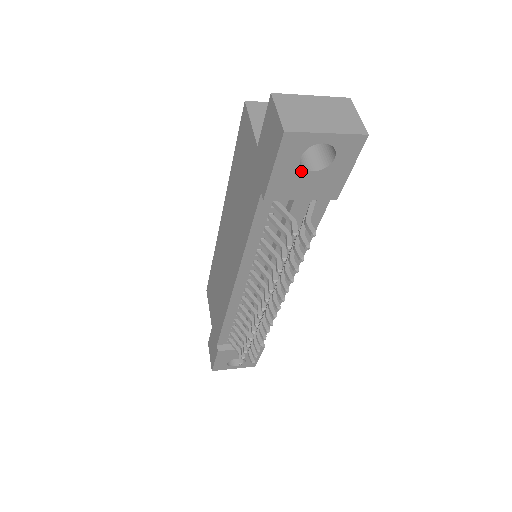
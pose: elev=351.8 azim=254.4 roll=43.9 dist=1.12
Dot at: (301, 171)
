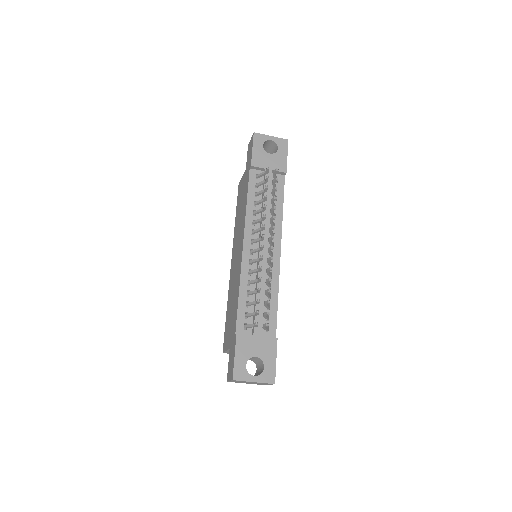
Dot at: (265, 153)
